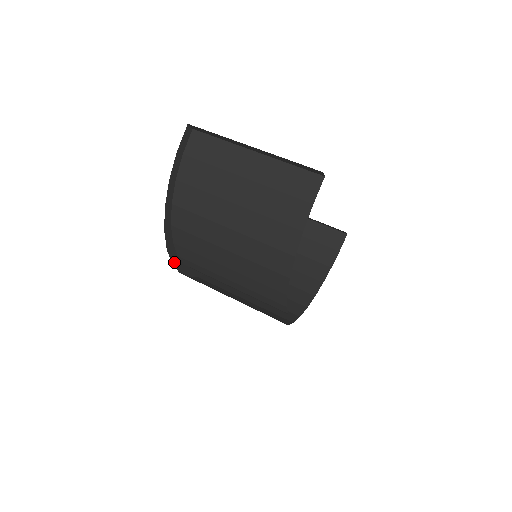
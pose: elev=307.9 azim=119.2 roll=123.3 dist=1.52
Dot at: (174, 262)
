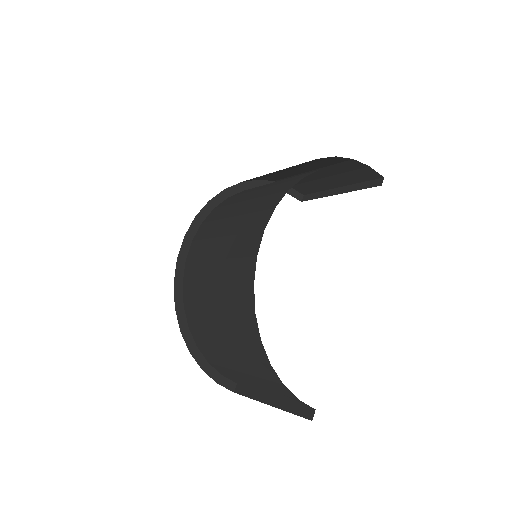
Dot at: (209, 205)
